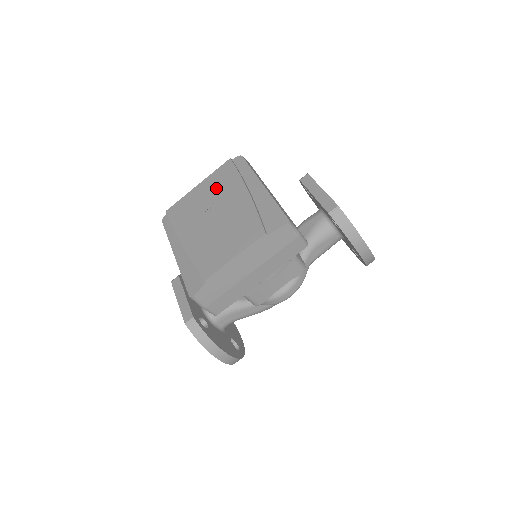
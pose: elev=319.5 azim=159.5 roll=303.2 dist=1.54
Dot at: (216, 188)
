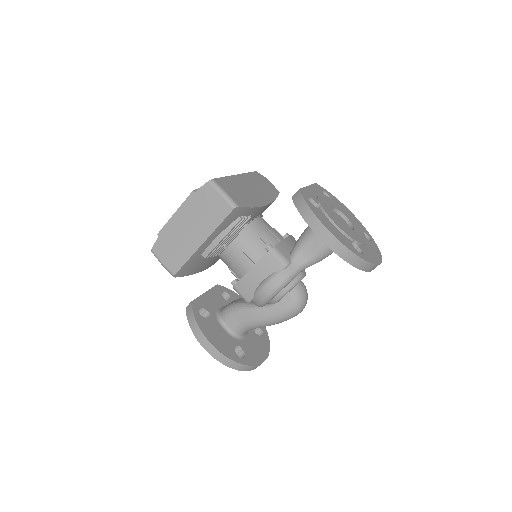
Dot at: occluded
